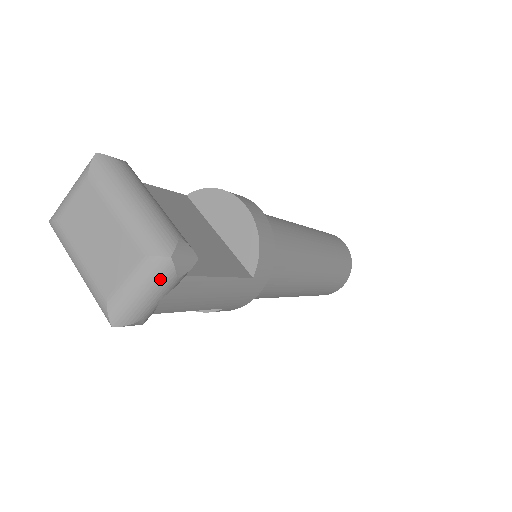
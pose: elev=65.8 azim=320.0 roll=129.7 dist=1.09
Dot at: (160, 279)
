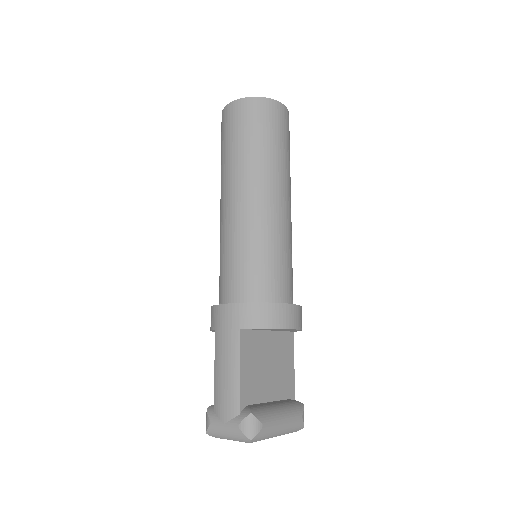
Dot at: occluded
